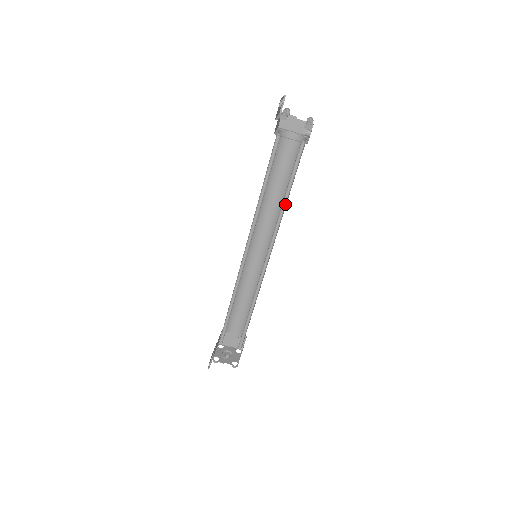
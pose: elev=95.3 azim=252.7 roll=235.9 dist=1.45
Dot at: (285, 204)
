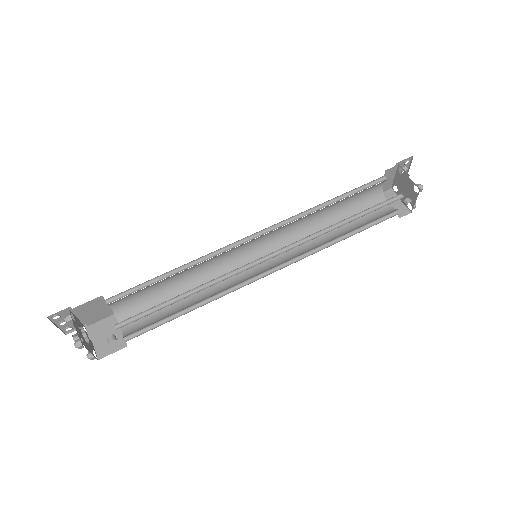
Dot at: (340, 226)
